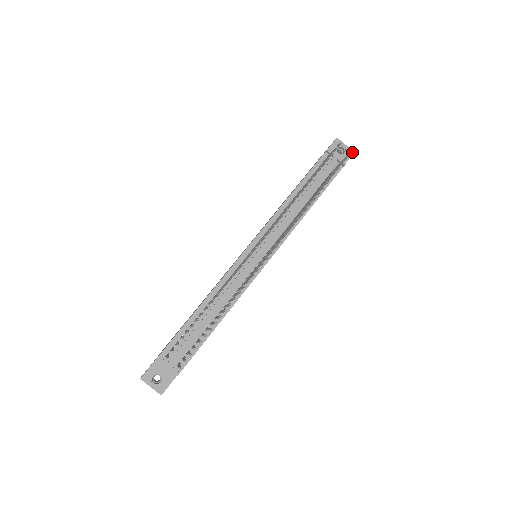
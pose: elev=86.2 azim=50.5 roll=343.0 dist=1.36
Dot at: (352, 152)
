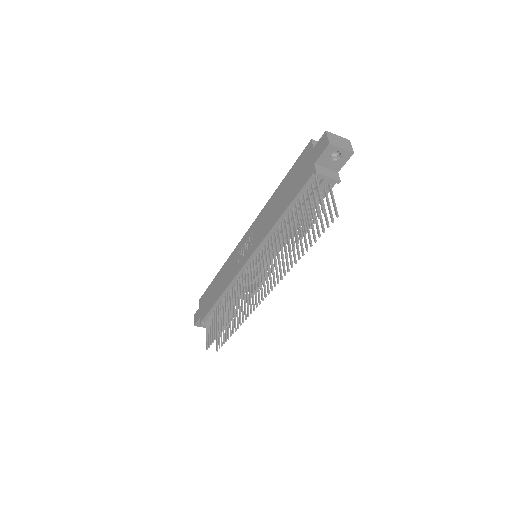
Dot at: (351, 154)
